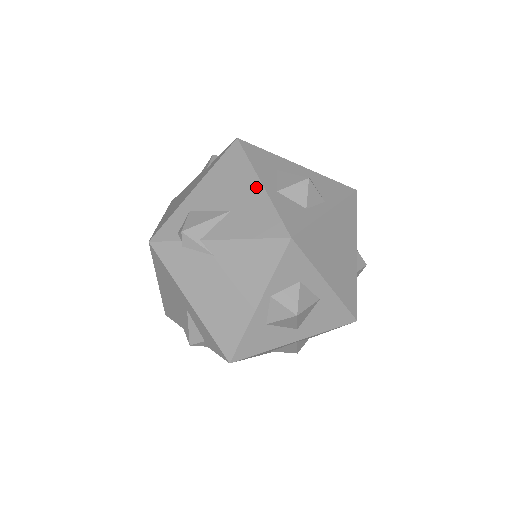
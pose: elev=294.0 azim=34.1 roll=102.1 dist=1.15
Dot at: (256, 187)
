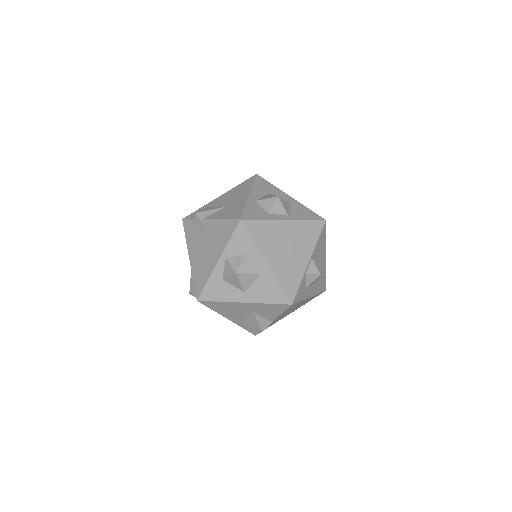
Dot at: (245, 196)
